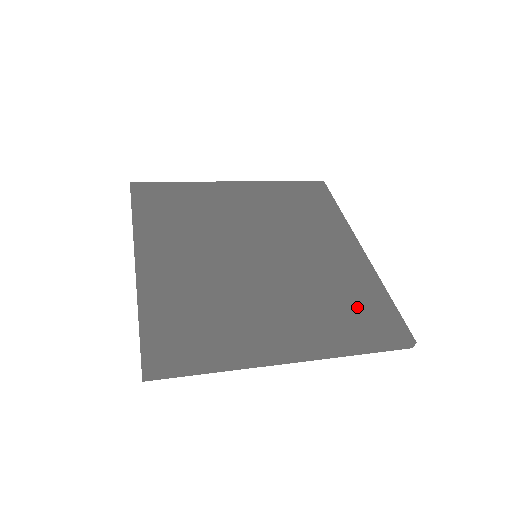
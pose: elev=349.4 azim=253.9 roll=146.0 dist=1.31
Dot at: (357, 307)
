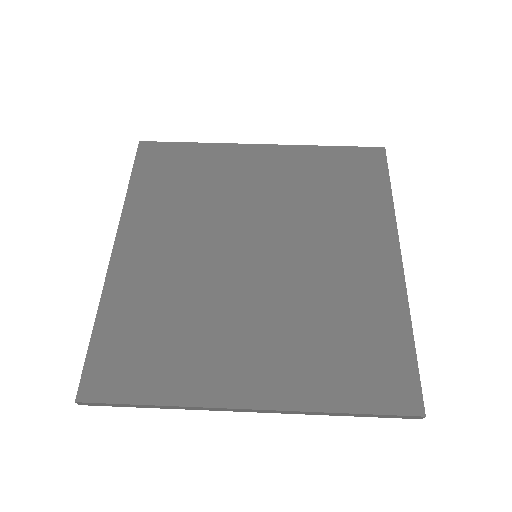
Dot at: (360, 349)
